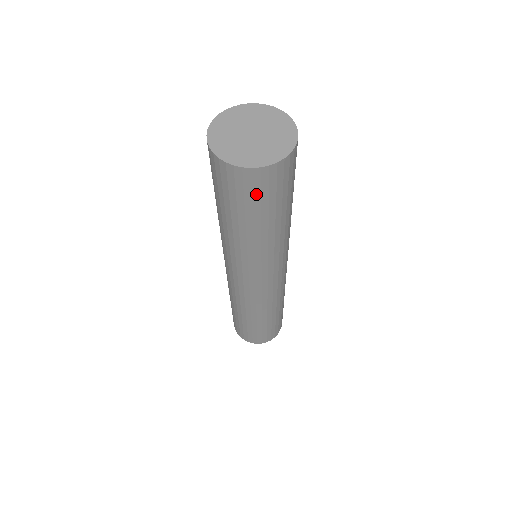
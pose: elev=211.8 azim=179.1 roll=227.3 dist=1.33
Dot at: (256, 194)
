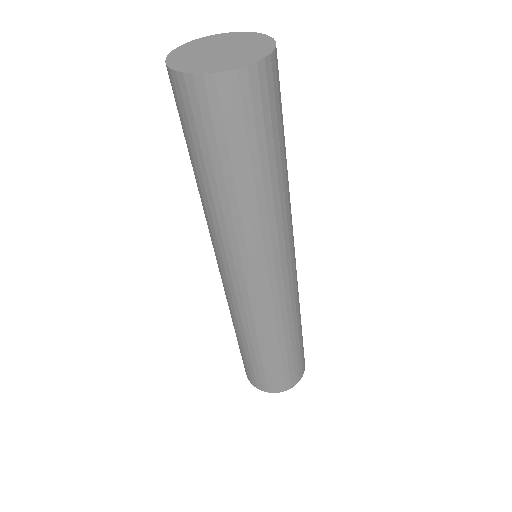
Dot at: (207, 122)
